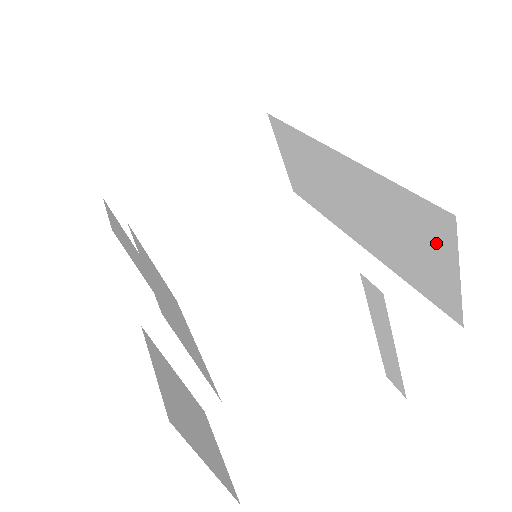
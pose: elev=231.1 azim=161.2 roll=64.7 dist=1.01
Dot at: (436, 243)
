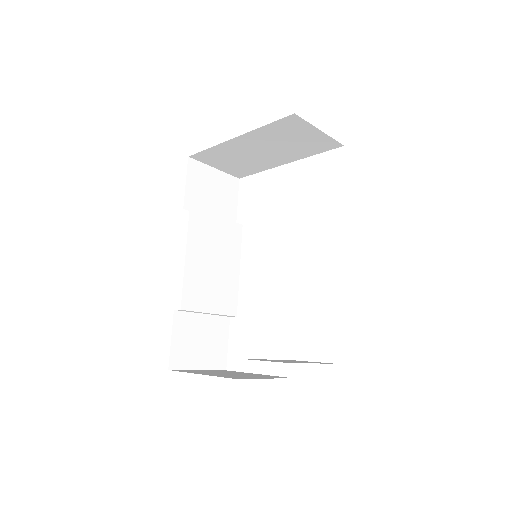
Dot at: occluded
